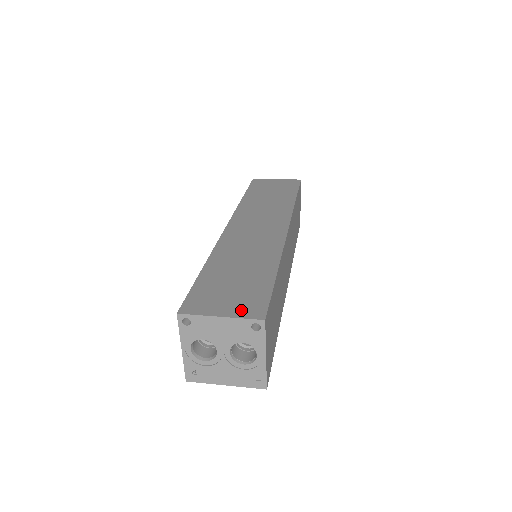
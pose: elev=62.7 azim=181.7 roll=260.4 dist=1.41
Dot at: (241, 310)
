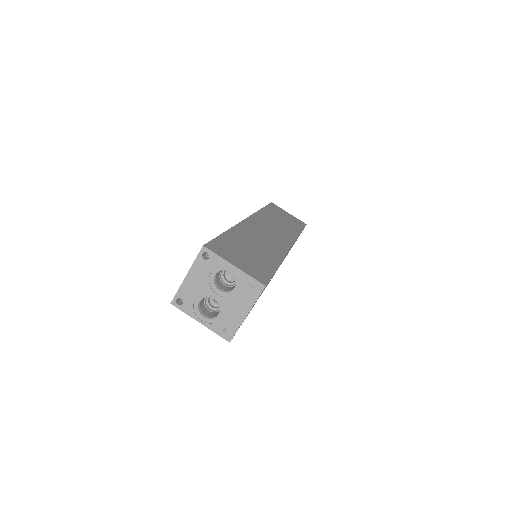
Dot at: occluded
